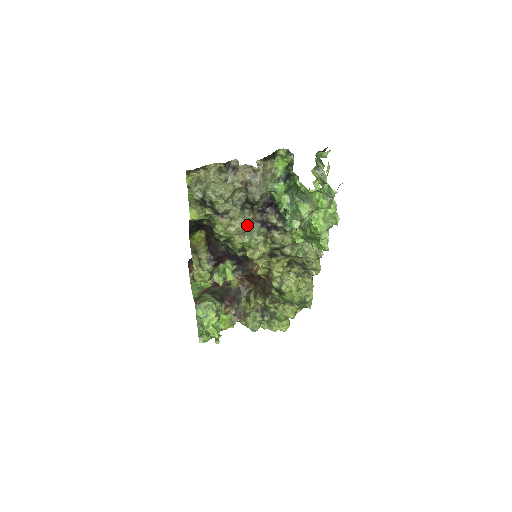
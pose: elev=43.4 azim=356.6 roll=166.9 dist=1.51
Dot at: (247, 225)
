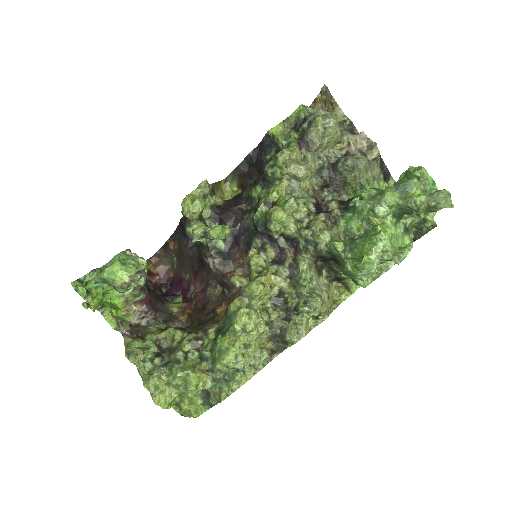
Dot at: (307, 184)
